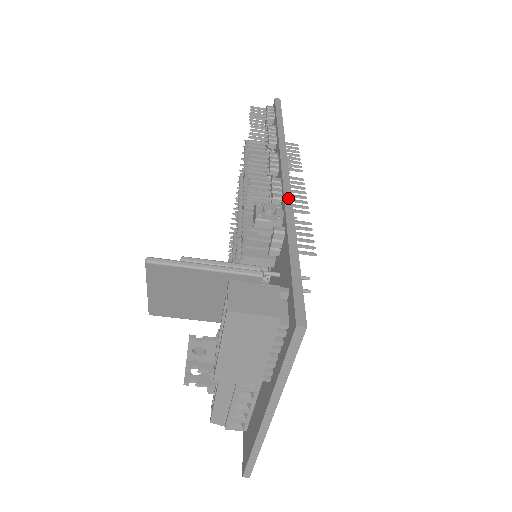
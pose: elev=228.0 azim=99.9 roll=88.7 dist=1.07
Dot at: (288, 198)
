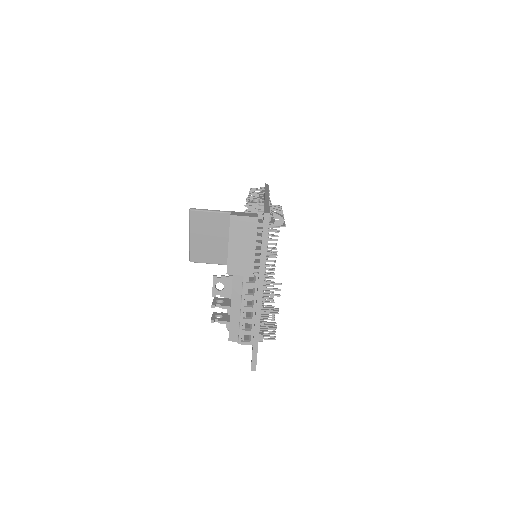
Dot at: (267, 198)
